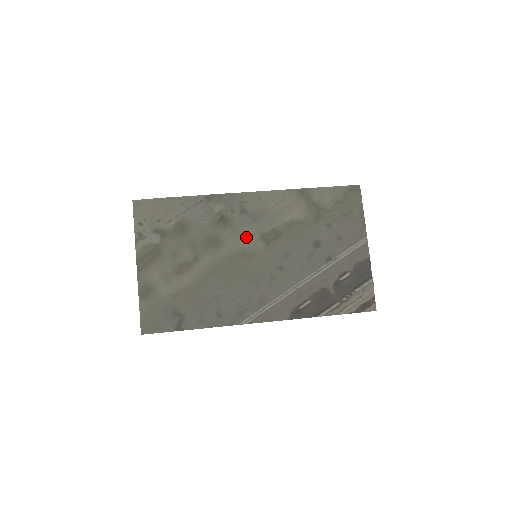
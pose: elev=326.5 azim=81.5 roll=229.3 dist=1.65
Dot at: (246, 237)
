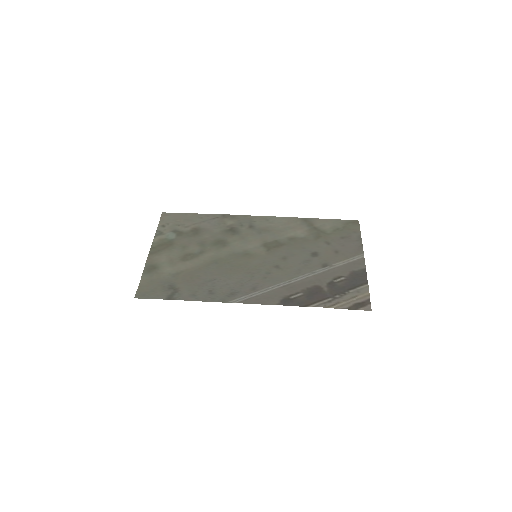
Dot at: (250, 243)
